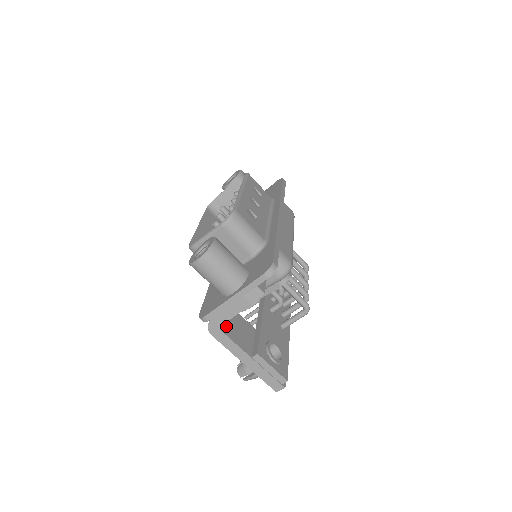
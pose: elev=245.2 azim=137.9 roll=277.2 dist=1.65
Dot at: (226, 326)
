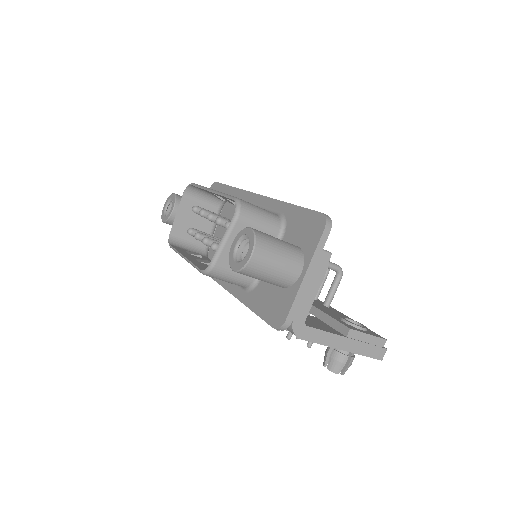
Dot at: occluded
